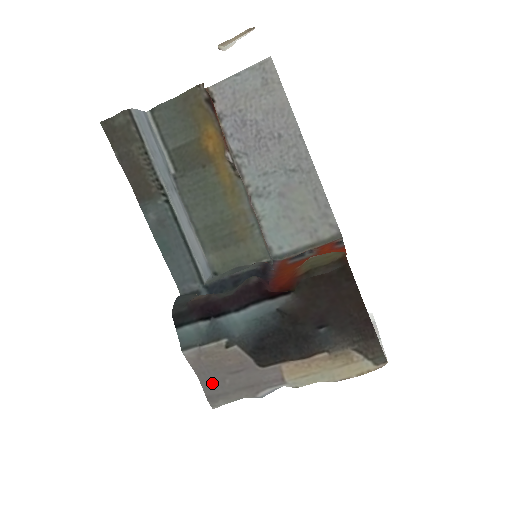
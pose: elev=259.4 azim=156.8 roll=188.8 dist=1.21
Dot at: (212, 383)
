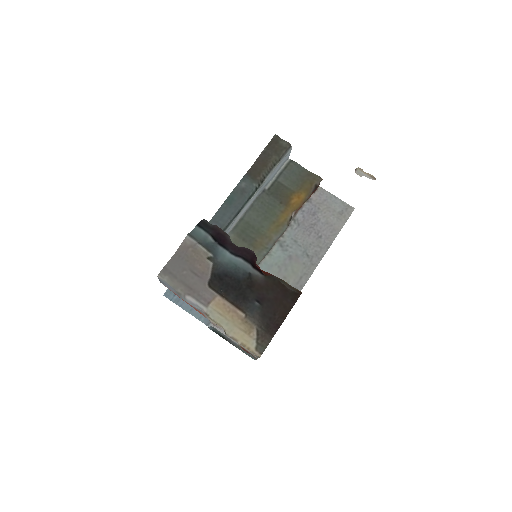
Dot at: (176, 265)
